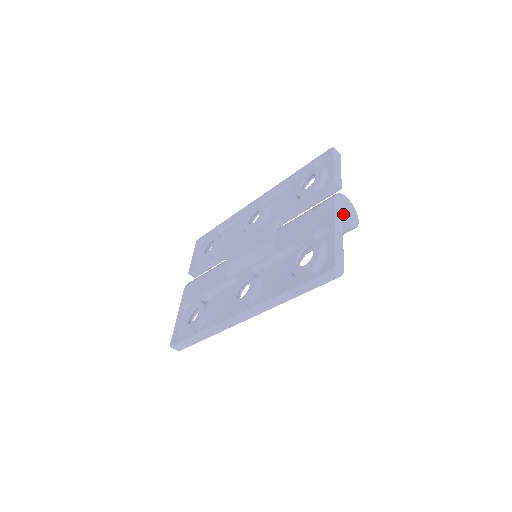
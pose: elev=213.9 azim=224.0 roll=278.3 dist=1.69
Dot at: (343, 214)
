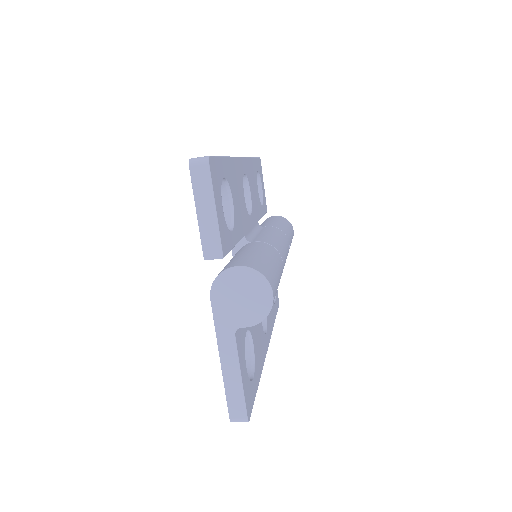
Dot at: (233, 314)
